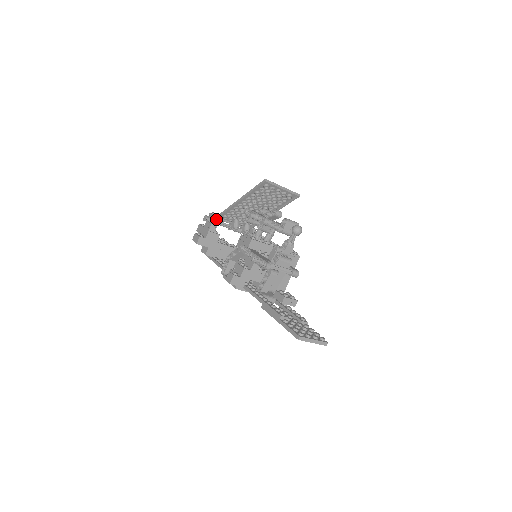
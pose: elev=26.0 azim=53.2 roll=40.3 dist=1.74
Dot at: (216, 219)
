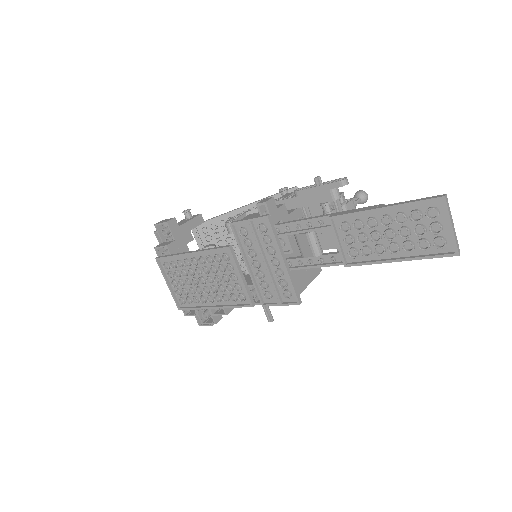
Dot at: (200, 219)
